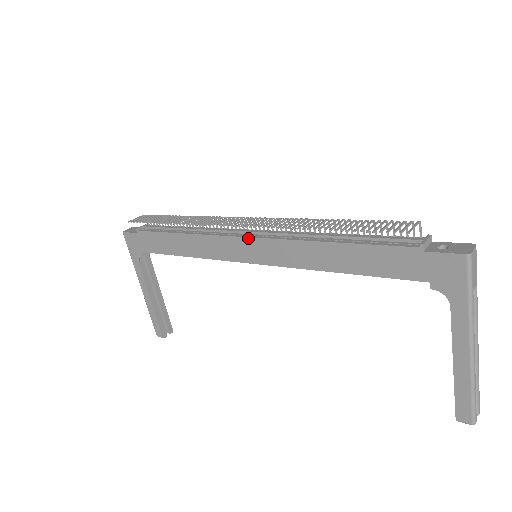
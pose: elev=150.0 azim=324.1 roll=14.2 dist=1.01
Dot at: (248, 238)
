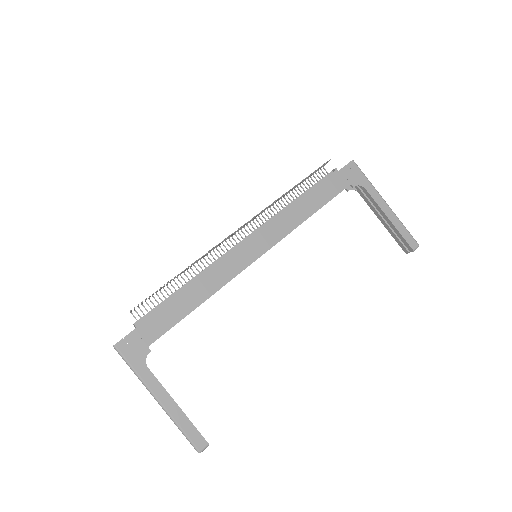
Dot at: (249, 238)
